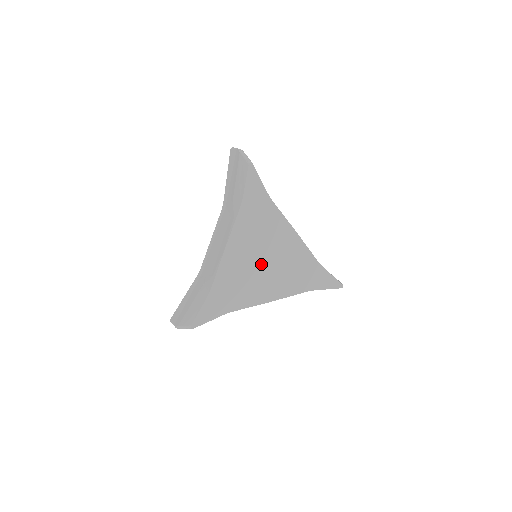
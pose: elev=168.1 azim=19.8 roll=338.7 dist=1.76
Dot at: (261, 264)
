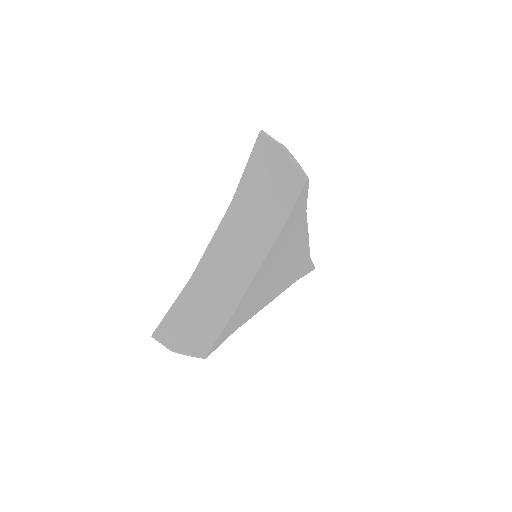
Dot at: (275, 276)
